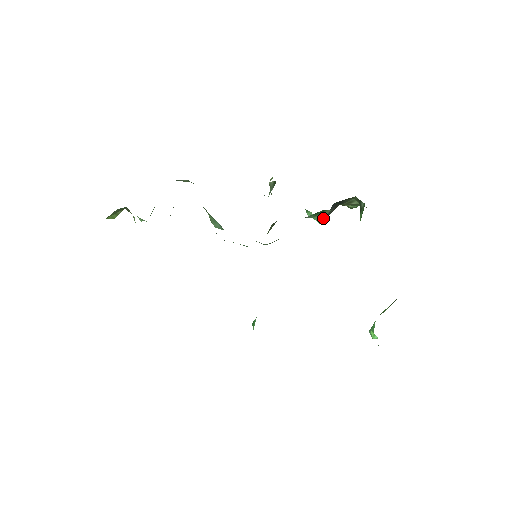
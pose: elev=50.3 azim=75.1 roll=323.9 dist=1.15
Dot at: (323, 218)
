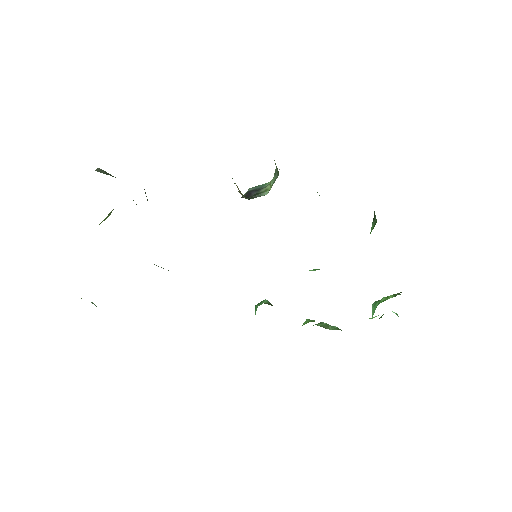
Dot at: occluded
